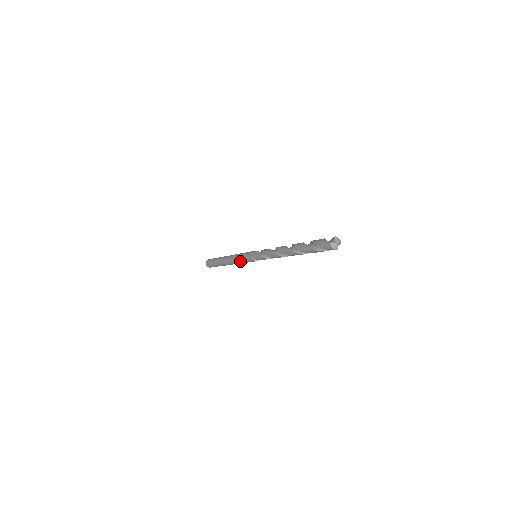
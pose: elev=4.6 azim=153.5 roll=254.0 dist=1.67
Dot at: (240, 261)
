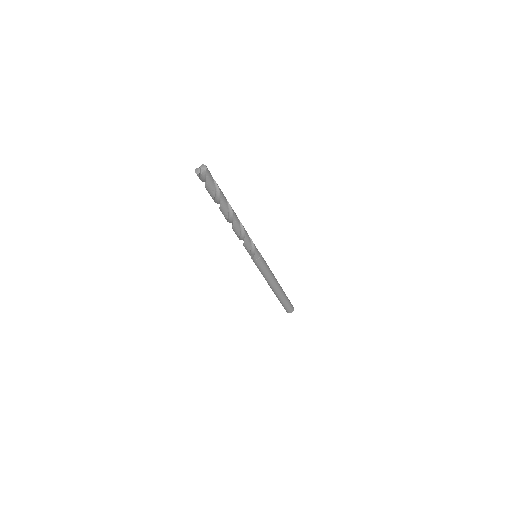
Dot at: occluded
